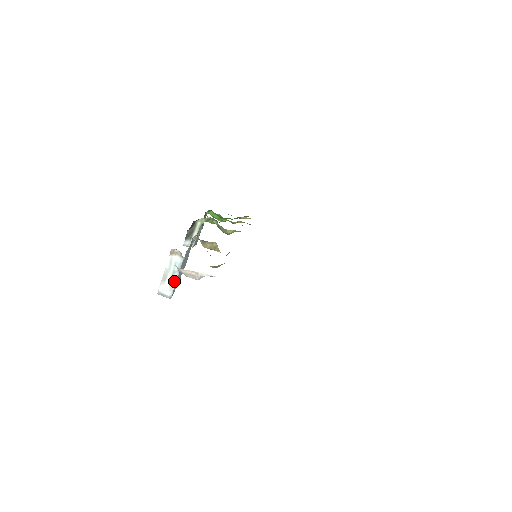
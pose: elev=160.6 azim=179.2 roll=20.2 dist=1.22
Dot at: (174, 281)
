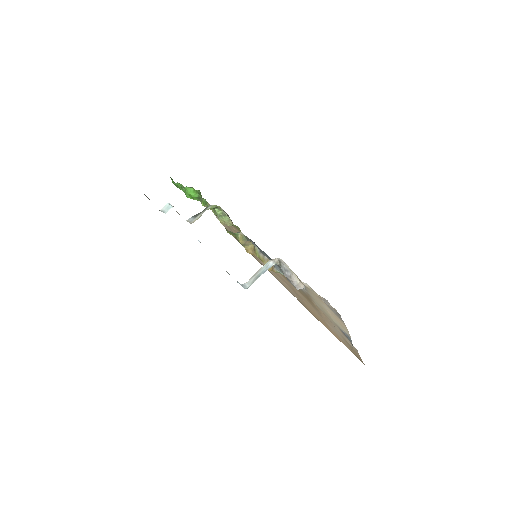
Dot at: (257, 277)
